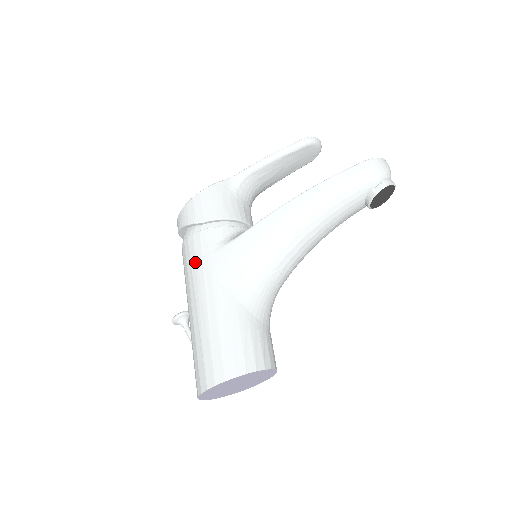
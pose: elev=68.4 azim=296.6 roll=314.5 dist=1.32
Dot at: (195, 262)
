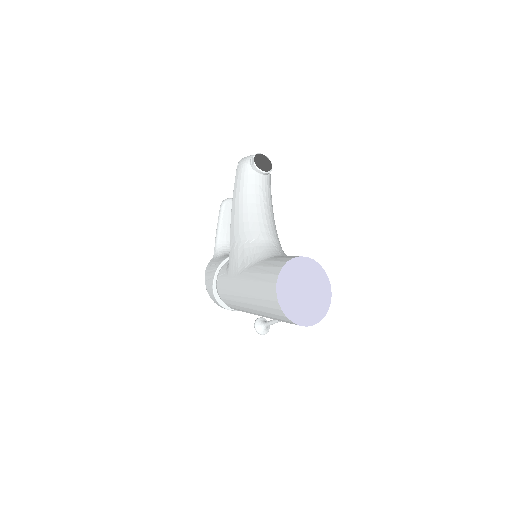
Dot at: (227, 290)
